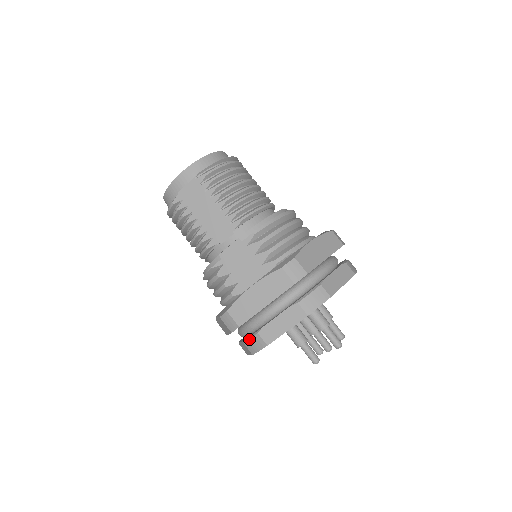
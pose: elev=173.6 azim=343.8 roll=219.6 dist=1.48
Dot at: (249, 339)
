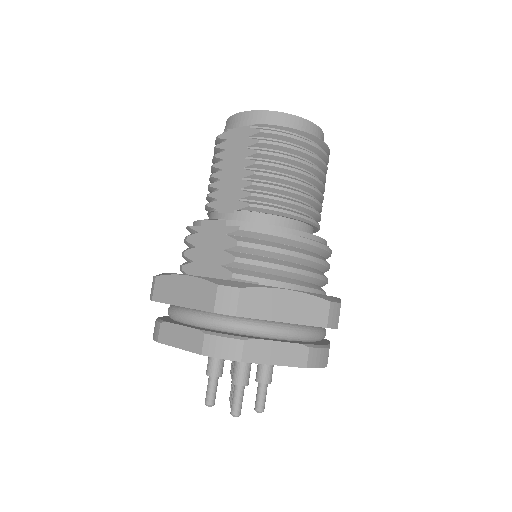
Dot at: (156, 320)
